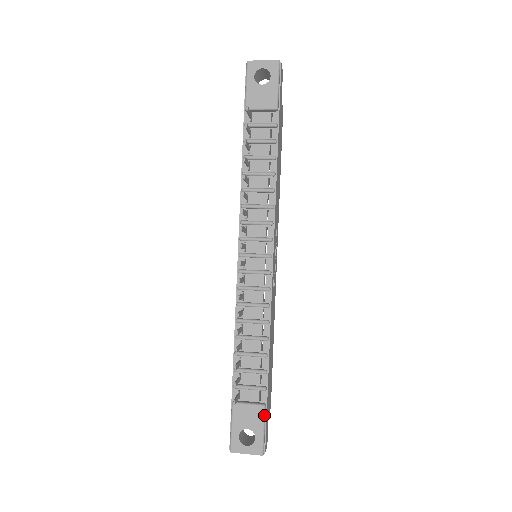
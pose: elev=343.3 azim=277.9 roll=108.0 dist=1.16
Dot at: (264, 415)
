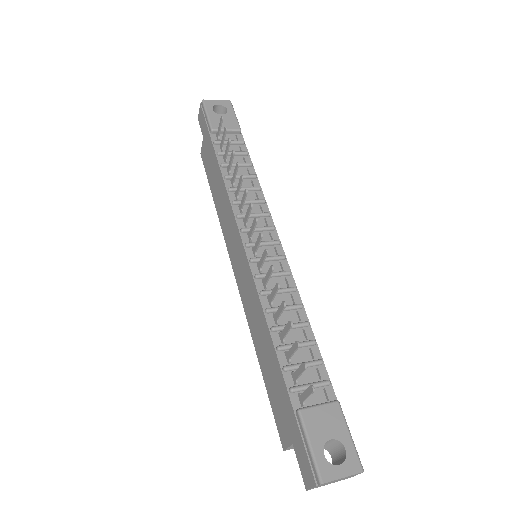
Dot at: occluded
